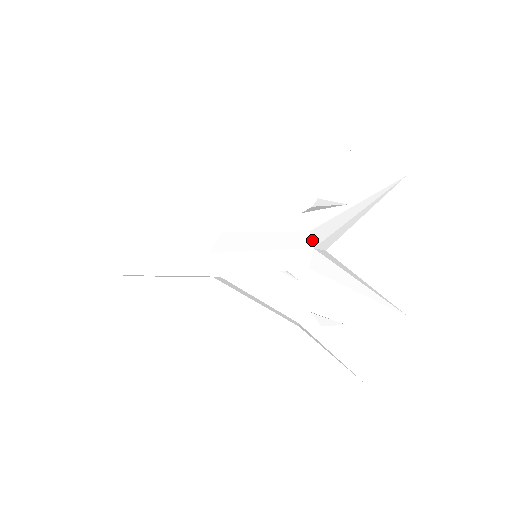
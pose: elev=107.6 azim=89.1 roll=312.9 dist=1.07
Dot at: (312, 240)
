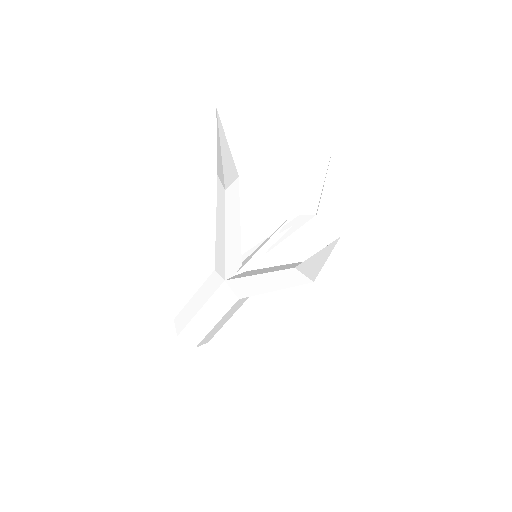
Dot at: (305, 276)
